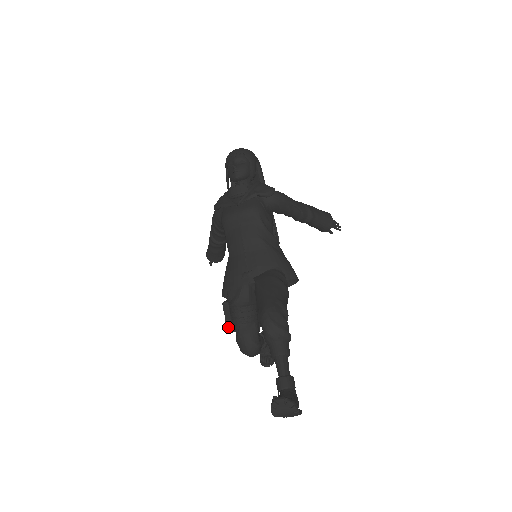
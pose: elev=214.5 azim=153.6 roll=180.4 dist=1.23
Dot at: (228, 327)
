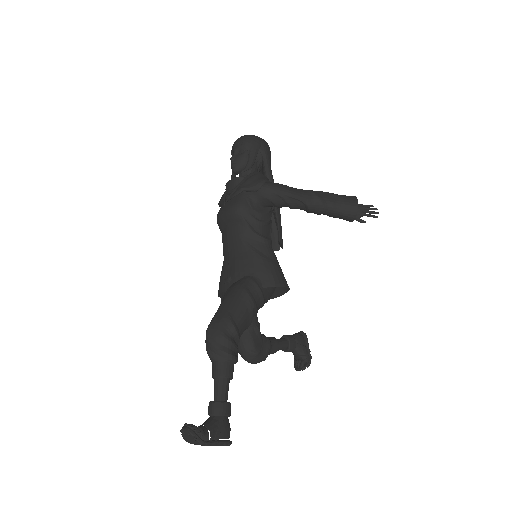
Dot at: occluded
